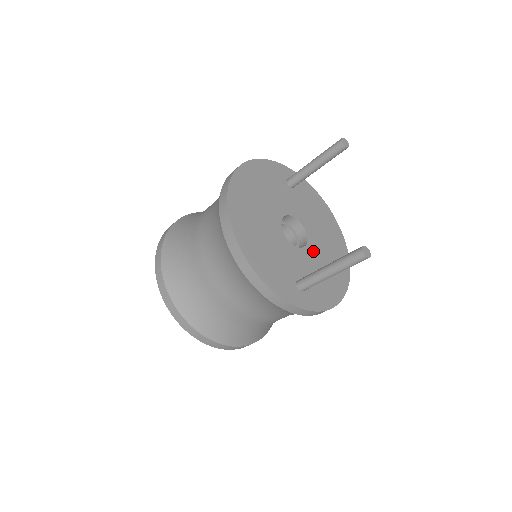
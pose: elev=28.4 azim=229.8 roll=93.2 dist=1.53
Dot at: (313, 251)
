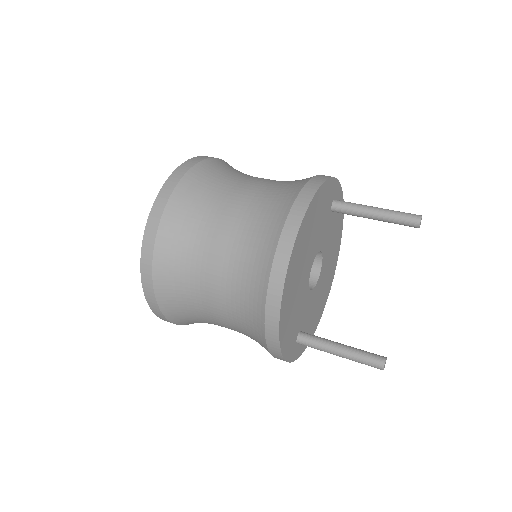
Dot at: (318, 288)
